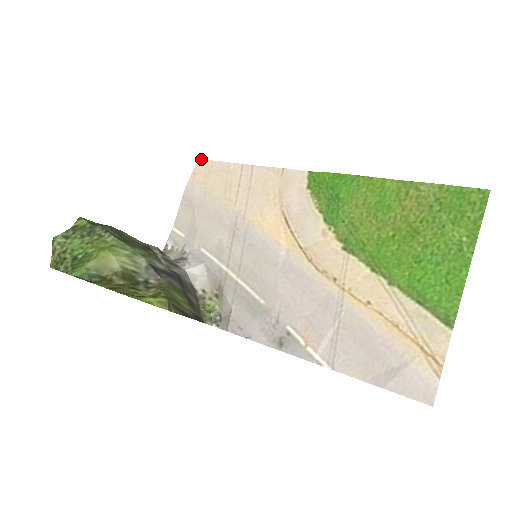
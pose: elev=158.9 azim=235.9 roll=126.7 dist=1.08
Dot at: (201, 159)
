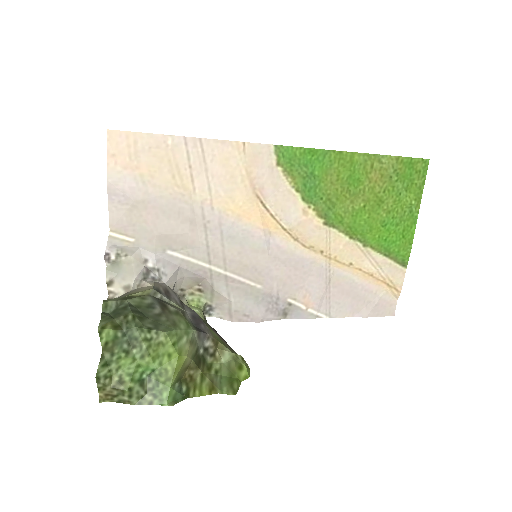
Dot at: (112, 130)
